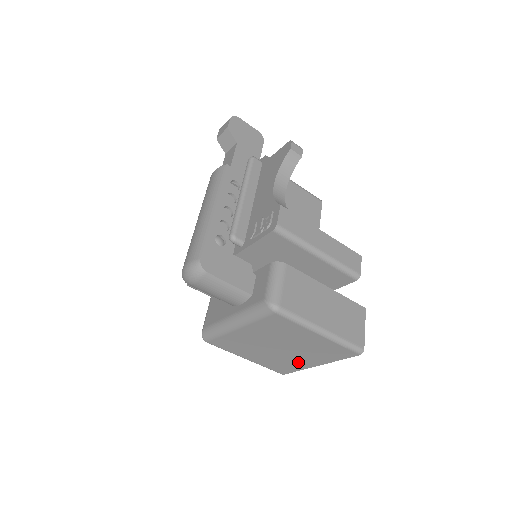
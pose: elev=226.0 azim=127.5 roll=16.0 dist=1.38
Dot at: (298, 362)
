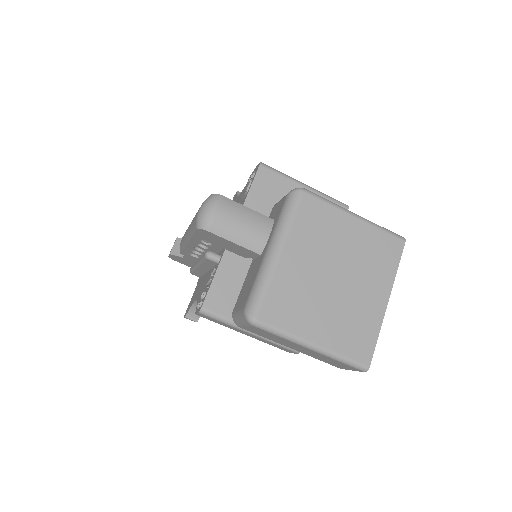
Dot at: (367, 307)
